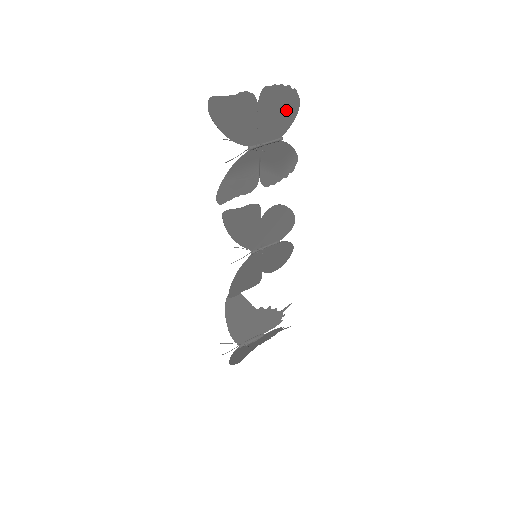
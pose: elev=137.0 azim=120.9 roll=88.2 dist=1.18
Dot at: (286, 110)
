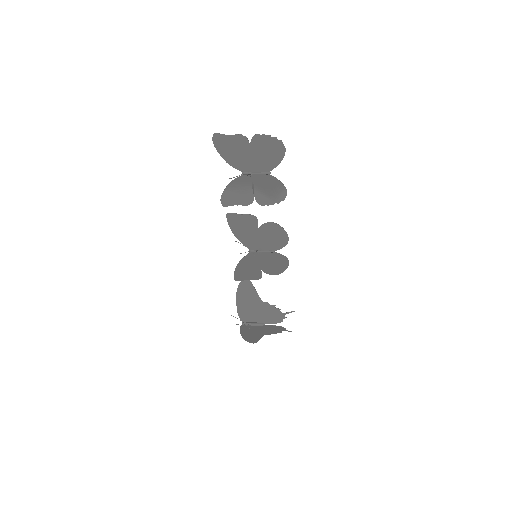
Dot at: (274, 154)
